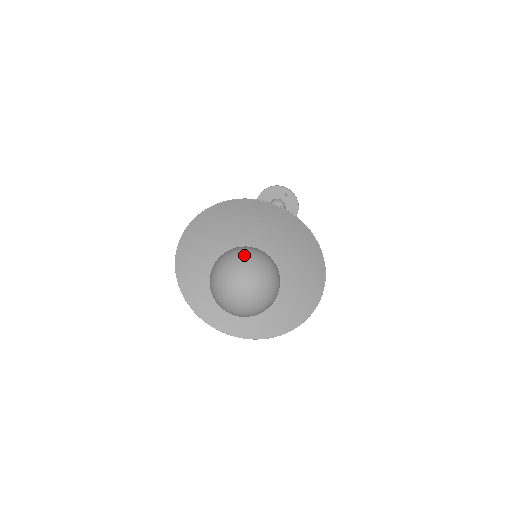
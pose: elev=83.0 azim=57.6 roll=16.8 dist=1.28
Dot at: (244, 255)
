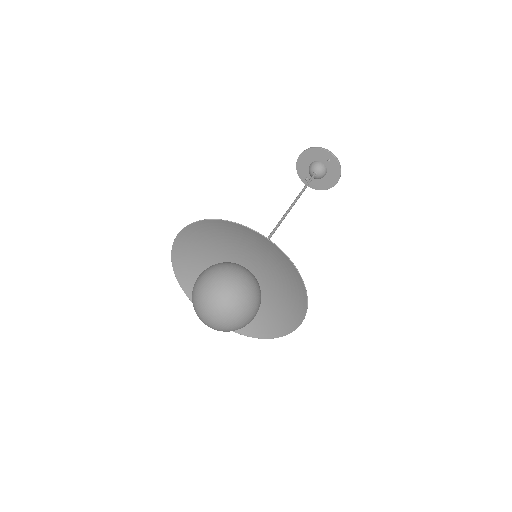
Dot at: (225, 283)
